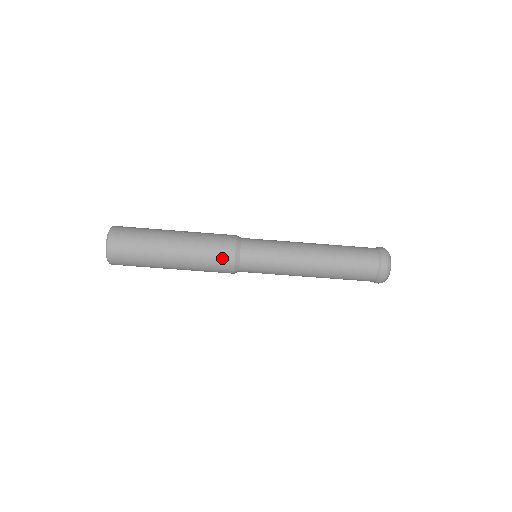
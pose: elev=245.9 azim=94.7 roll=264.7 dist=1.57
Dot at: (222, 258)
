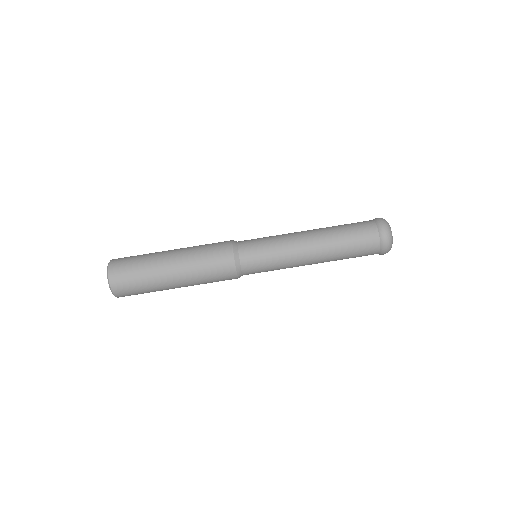
Dot at: (220, 245)
